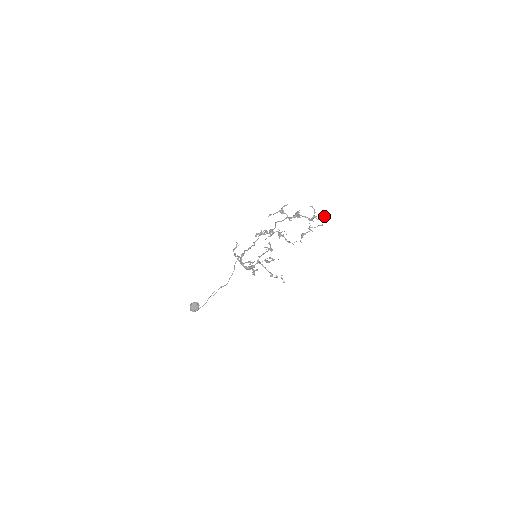
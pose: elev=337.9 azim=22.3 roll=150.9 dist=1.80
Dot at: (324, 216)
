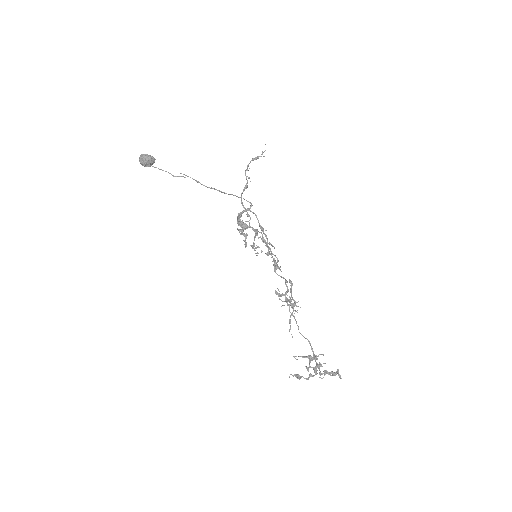
Dot at: occluded
